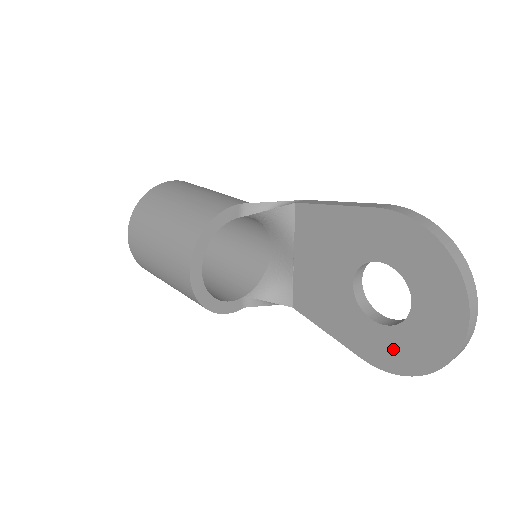
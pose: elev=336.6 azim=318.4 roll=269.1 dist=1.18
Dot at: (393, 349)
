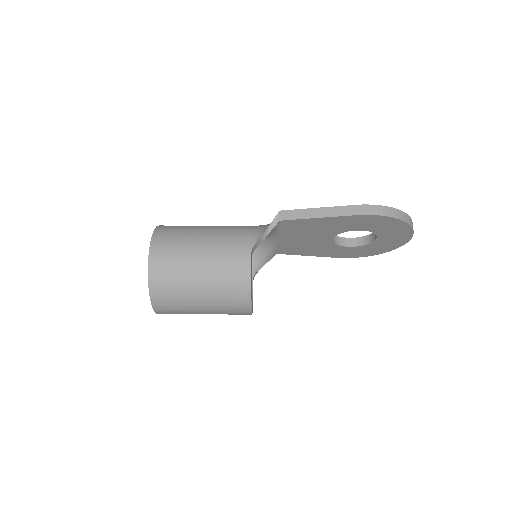
Dot at: (361, 252)
